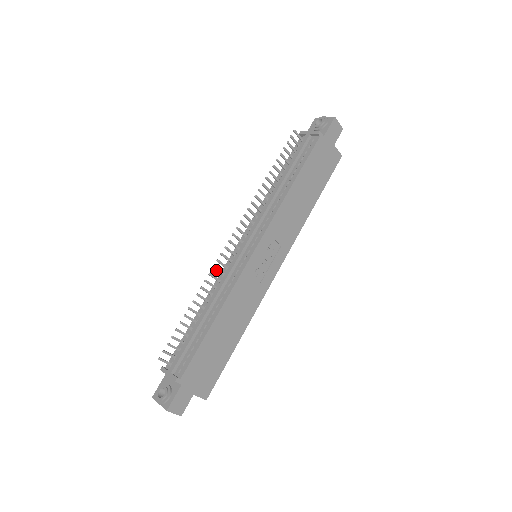
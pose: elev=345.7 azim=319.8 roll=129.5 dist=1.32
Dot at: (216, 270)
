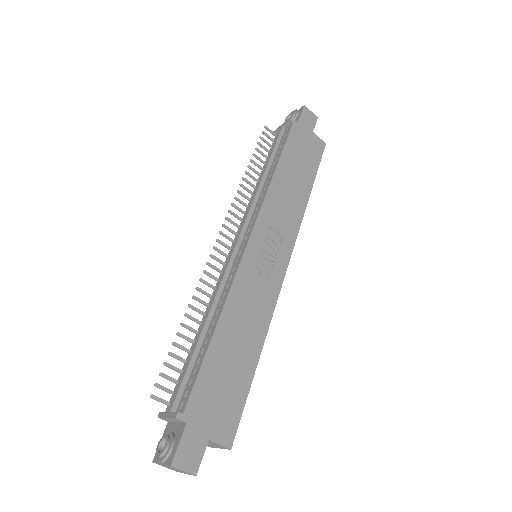
Dot at: (208, 275)
